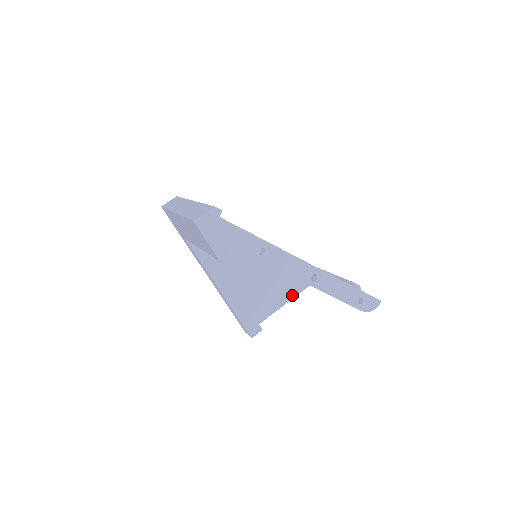
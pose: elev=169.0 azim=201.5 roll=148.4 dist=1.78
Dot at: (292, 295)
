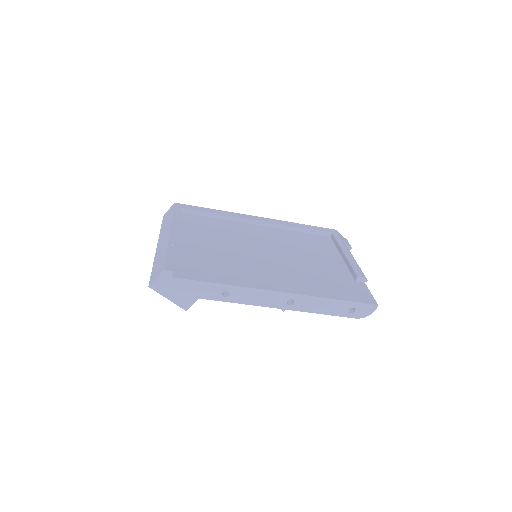
Dot at: occluded
